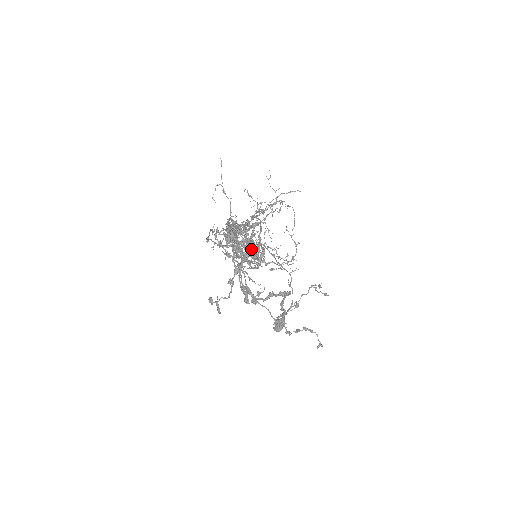
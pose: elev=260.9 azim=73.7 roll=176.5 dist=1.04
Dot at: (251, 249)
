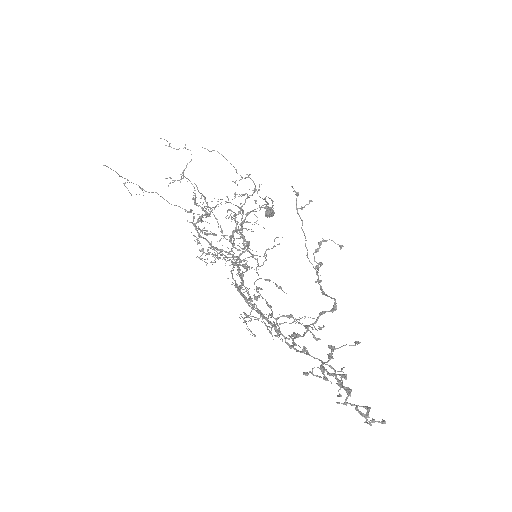
Dot at: occluded
